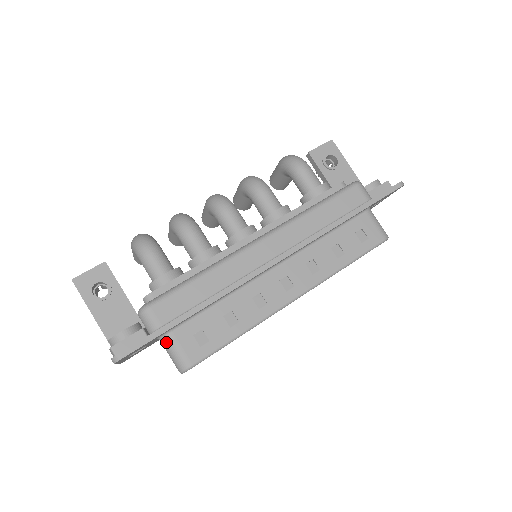
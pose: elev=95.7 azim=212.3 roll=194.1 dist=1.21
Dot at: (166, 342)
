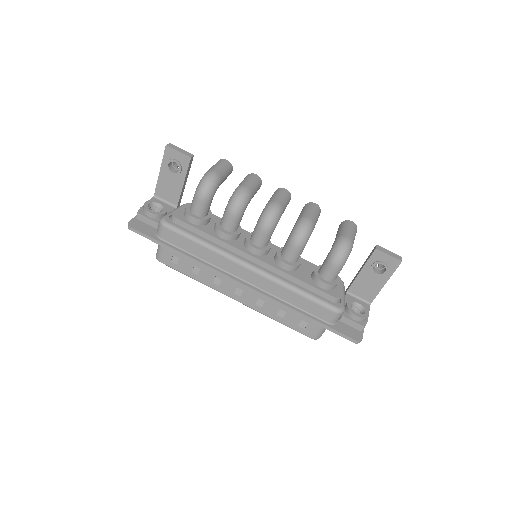
Dot at: occluded
